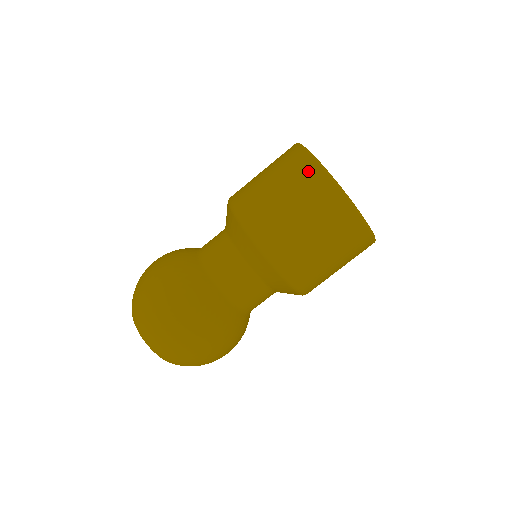
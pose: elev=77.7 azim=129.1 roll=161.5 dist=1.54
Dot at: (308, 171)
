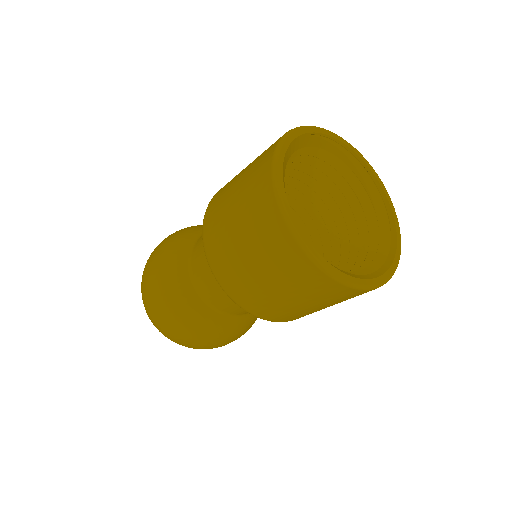
Dot at: (280, 243)
